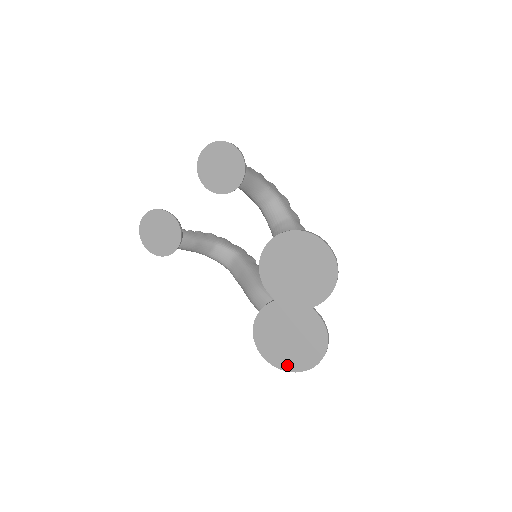
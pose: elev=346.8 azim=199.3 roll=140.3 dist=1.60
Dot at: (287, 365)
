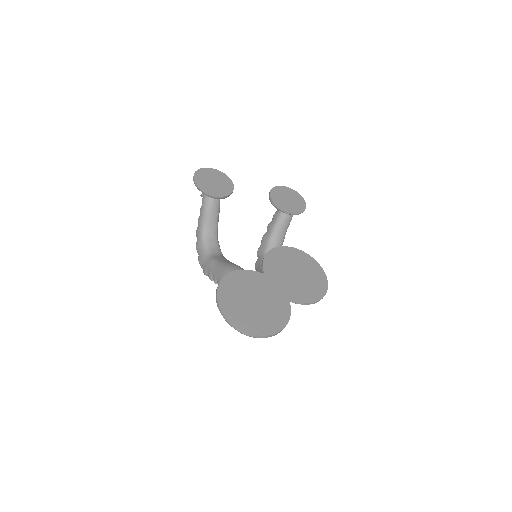
Dot at: (234, 316)
